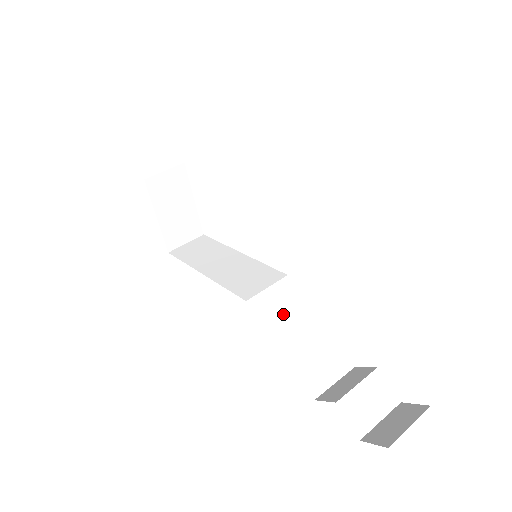
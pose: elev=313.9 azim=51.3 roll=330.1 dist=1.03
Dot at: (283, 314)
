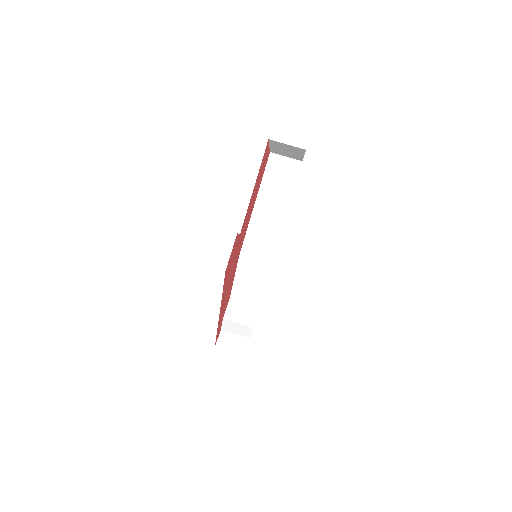
Dot at: (250, 273)
